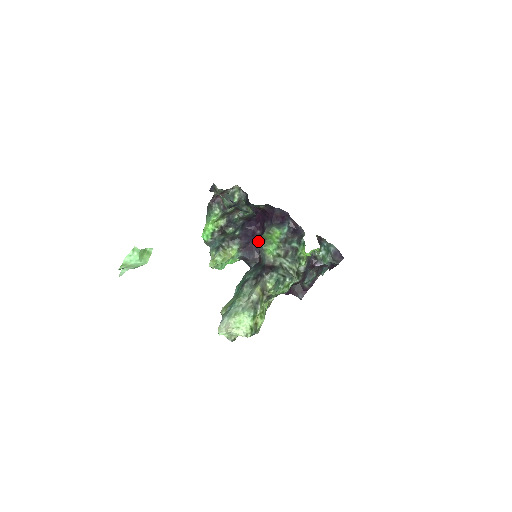
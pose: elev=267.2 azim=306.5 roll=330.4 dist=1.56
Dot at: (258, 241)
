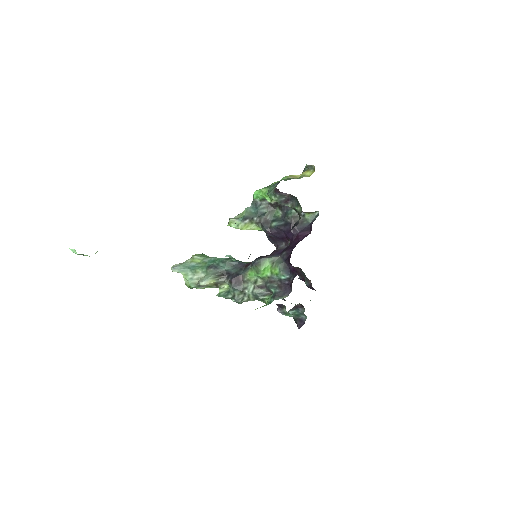
Dot at: (284, 243)
